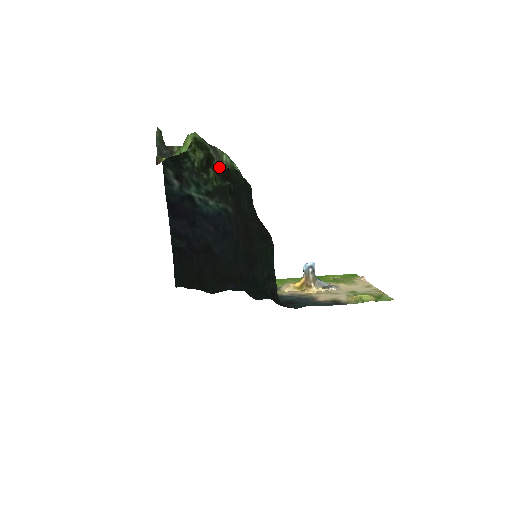
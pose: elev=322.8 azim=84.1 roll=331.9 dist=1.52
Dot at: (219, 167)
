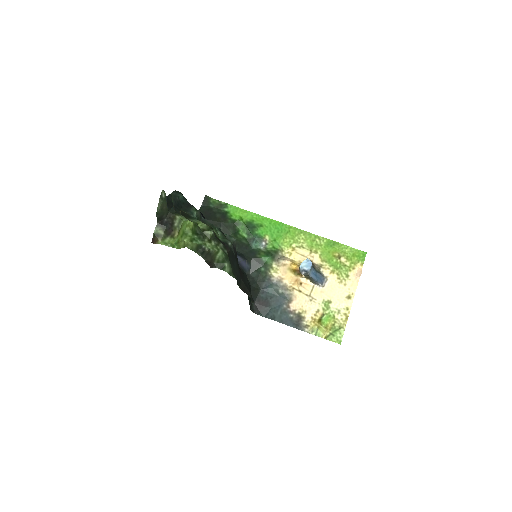
Dot at: (209, 264)
